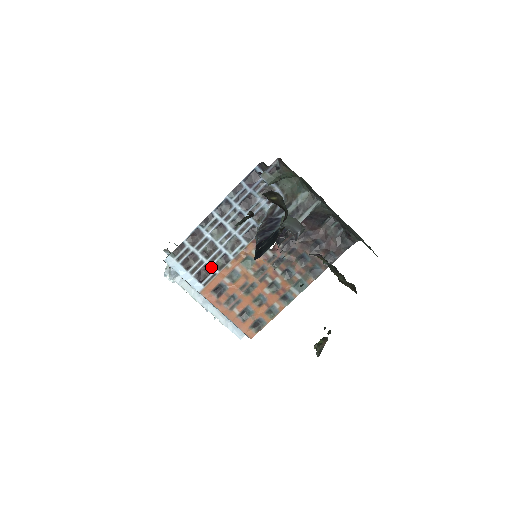
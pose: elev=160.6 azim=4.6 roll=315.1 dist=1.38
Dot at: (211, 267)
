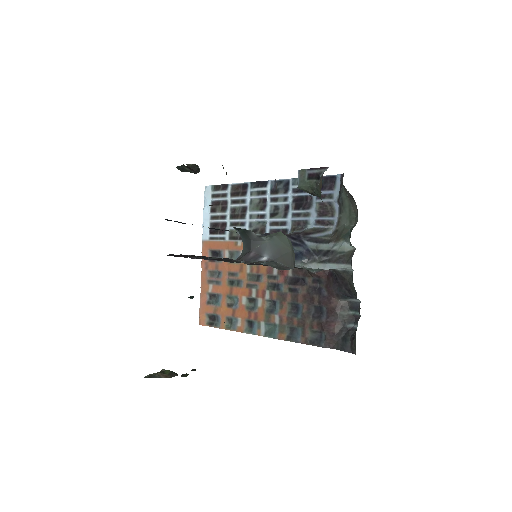
Dot at: (227, 229)
